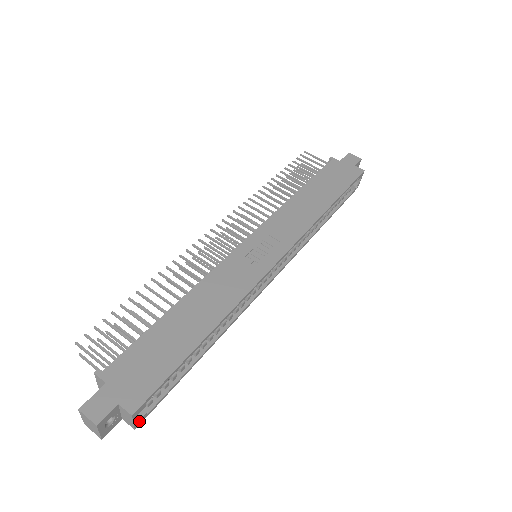
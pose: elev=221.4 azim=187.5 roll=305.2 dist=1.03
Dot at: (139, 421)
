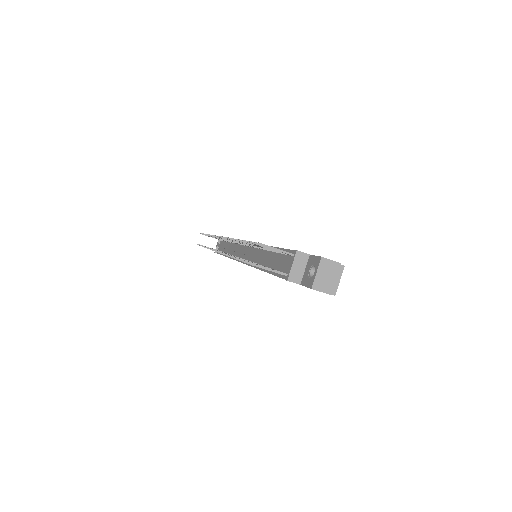
Dot at: occluded
